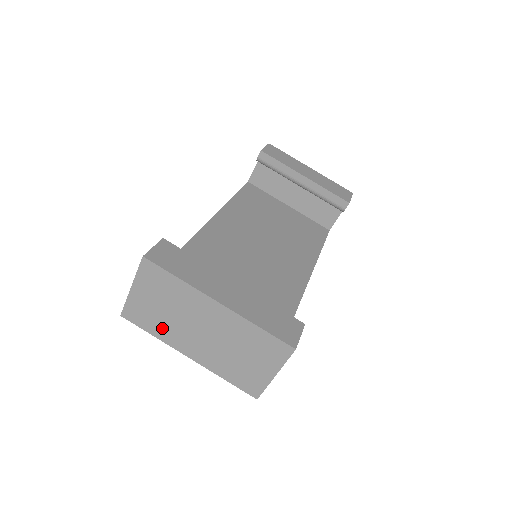
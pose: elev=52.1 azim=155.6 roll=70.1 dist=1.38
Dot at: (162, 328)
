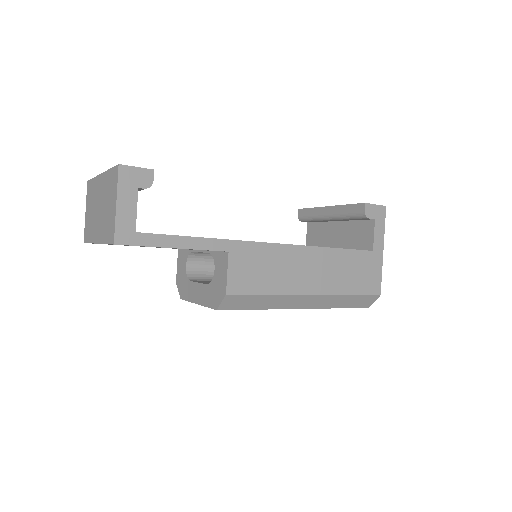
Dot at: (91, 230)
